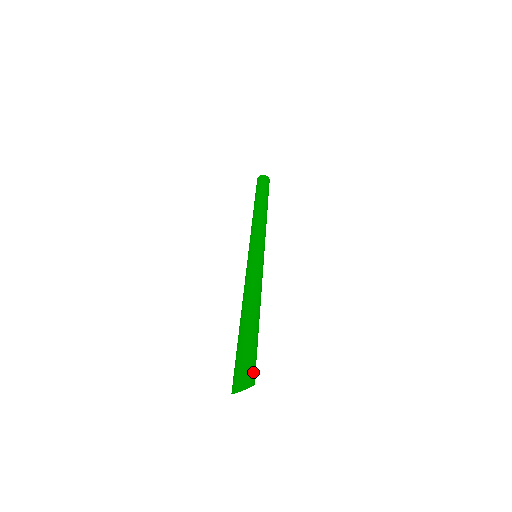
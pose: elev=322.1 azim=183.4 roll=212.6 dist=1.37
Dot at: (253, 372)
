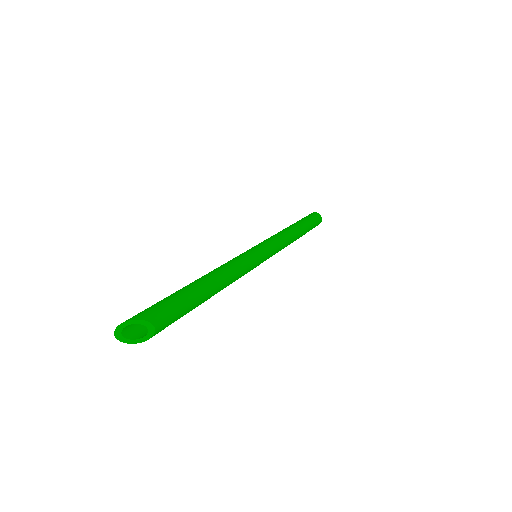
Dot at: (148, 311)
